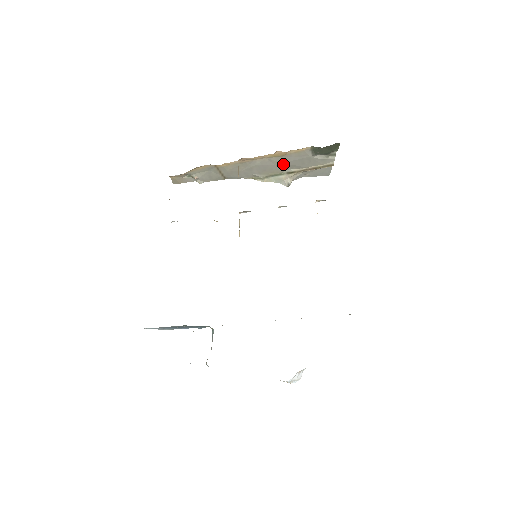
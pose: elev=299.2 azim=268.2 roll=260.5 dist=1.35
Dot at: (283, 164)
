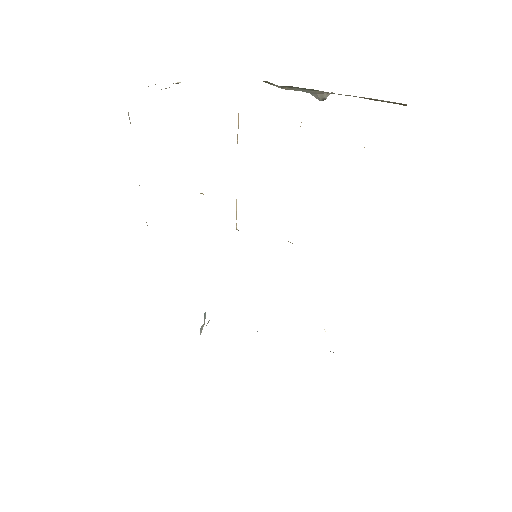
Dot at: occluded
